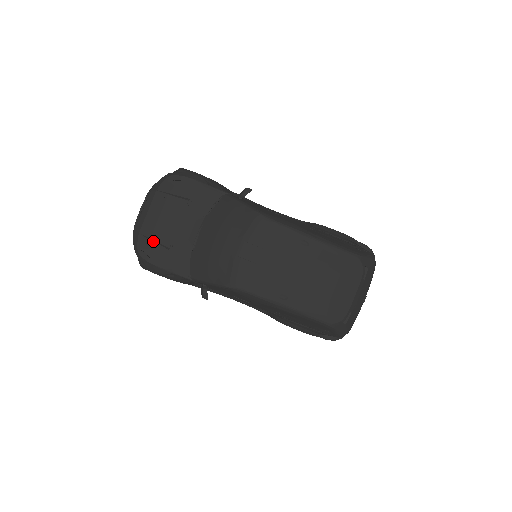
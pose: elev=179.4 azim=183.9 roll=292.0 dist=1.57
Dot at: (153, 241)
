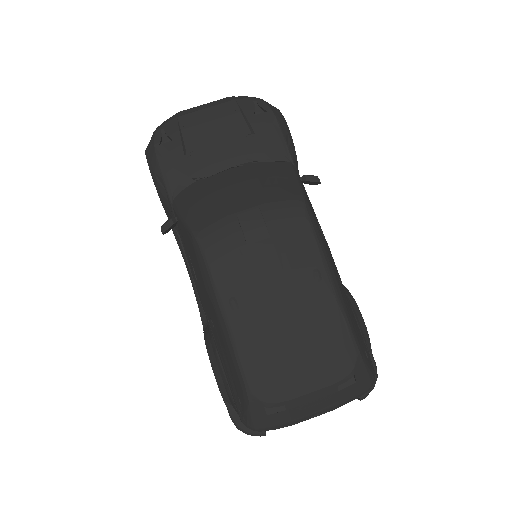
Dot at: (180, 134)
